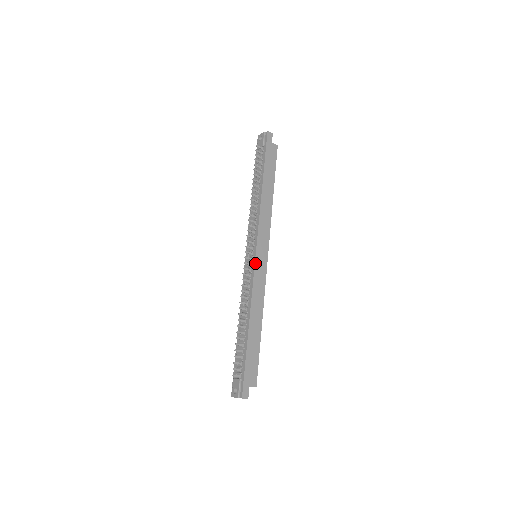
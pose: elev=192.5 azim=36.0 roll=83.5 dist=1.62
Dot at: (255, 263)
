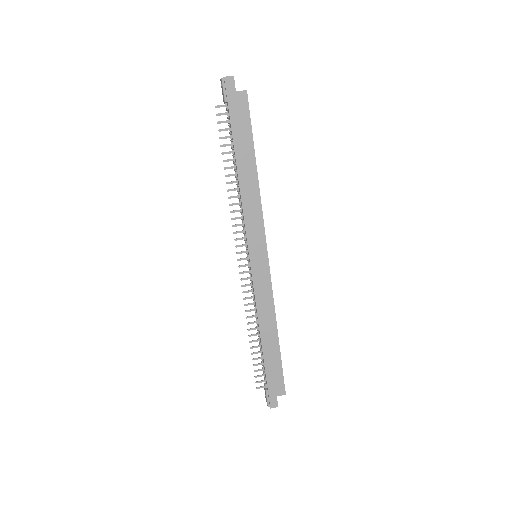
Dot at: (252, 272)
